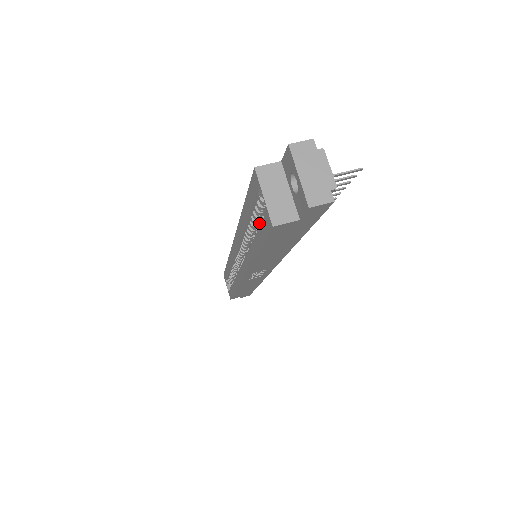
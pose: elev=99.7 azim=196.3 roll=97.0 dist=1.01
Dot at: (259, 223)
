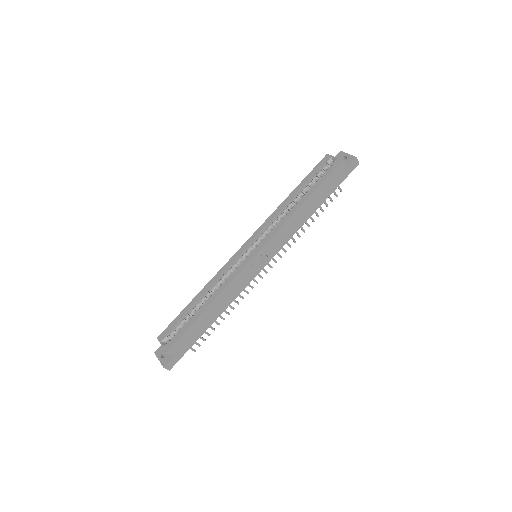
Dot at: (305, 192)
